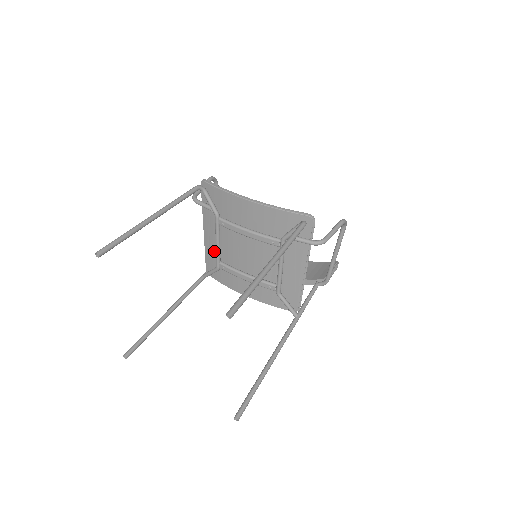
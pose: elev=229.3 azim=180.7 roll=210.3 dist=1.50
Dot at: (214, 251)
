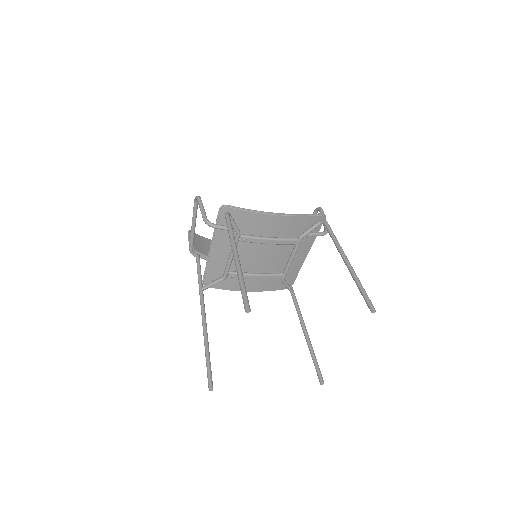
Dot at: (221, 264)
